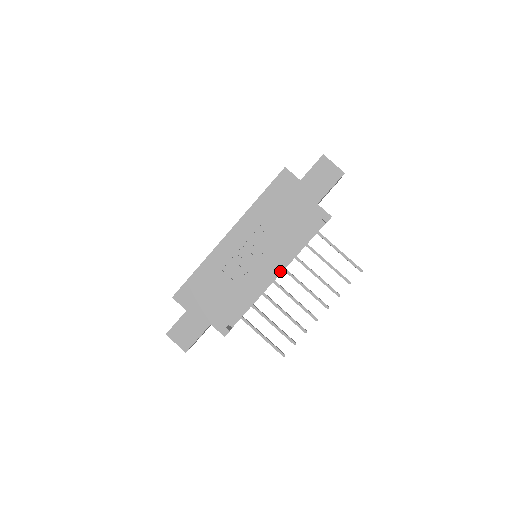
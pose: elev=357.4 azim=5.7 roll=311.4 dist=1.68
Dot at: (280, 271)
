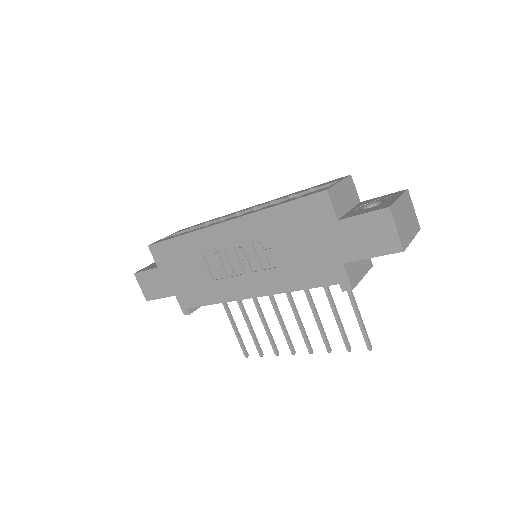
Dot at: occluded
